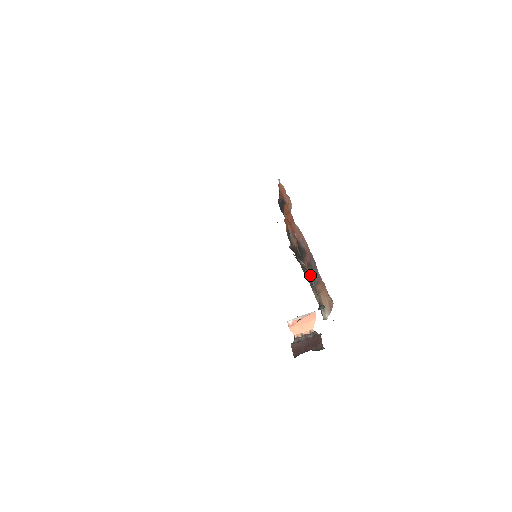
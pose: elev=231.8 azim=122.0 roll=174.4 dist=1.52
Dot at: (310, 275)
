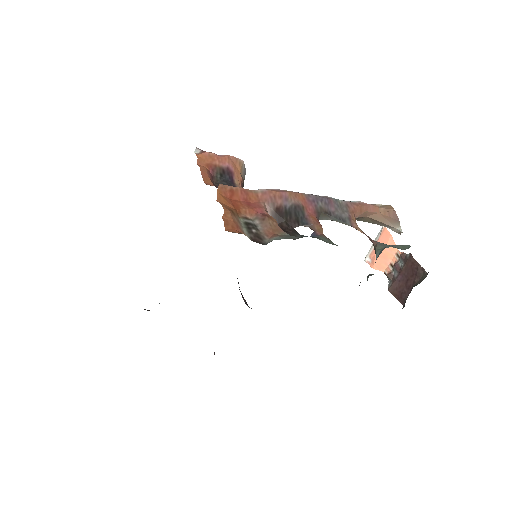
Dot at: (332, 220)
